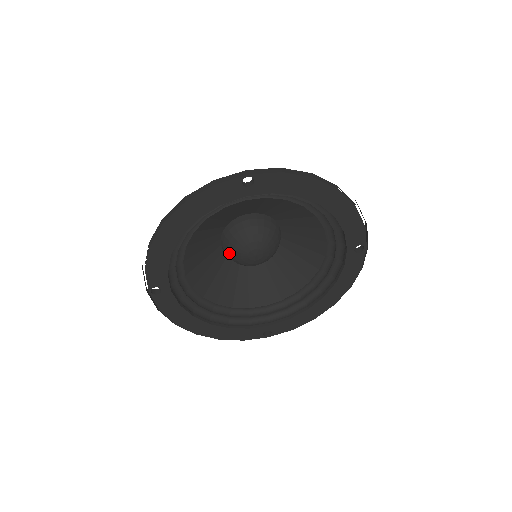
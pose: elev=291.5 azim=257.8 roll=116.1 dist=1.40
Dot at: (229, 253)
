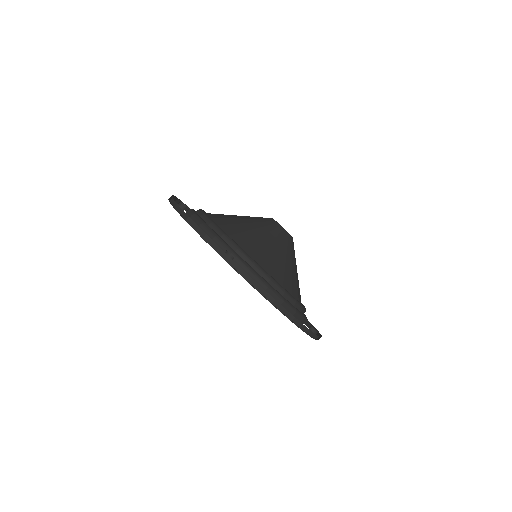
Dot at: occluded
